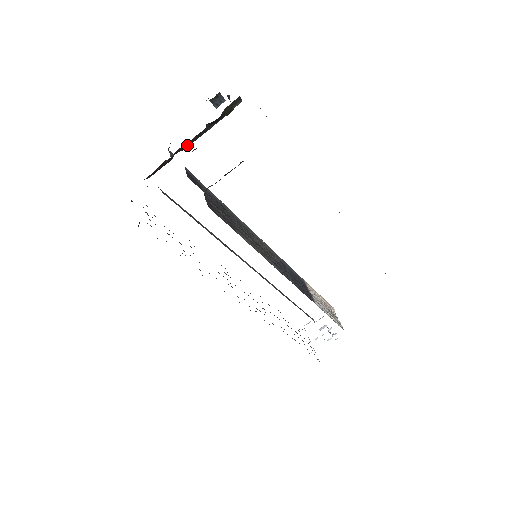
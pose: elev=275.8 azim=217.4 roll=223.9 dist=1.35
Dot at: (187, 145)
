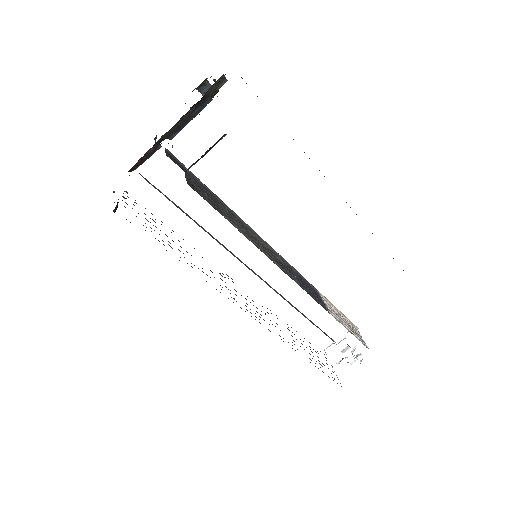
Dot at: (172, 132)
